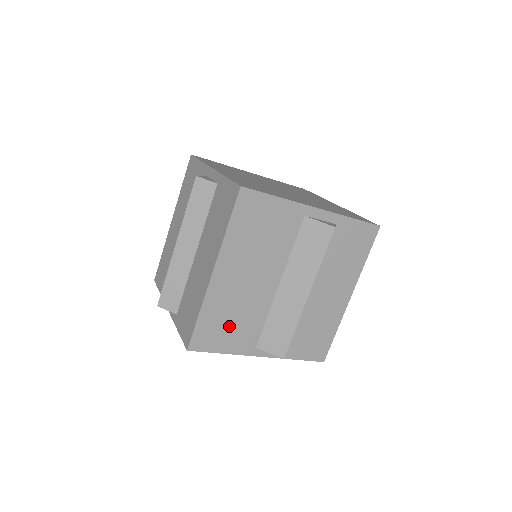
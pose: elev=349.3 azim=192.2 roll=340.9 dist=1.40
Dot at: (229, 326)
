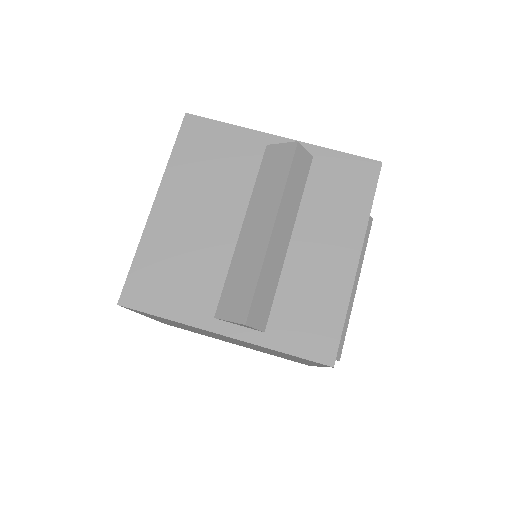
Dot at: (174, 278)
